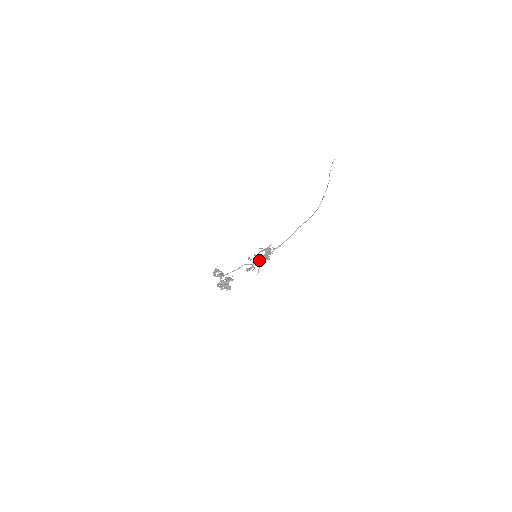
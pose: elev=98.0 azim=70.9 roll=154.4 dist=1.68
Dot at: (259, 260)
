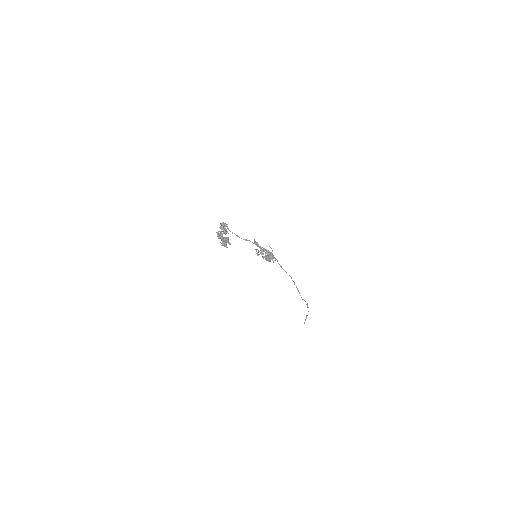
Dot at: (264, 251)
